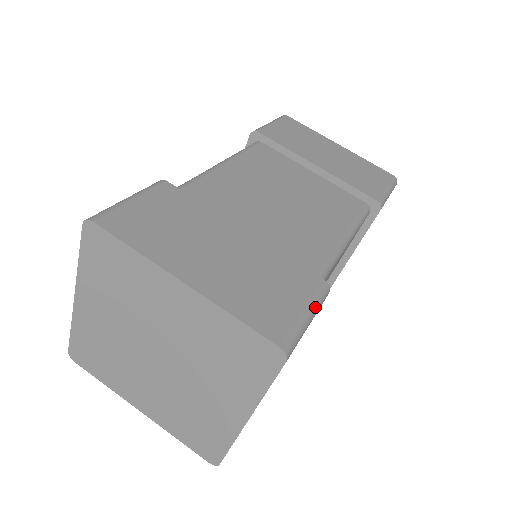
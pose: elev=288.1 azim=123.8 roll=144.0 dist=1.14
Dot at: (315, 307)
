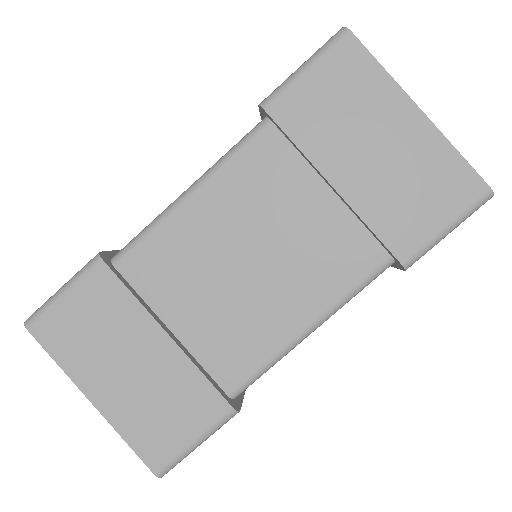
Dot at: (207, 435)
